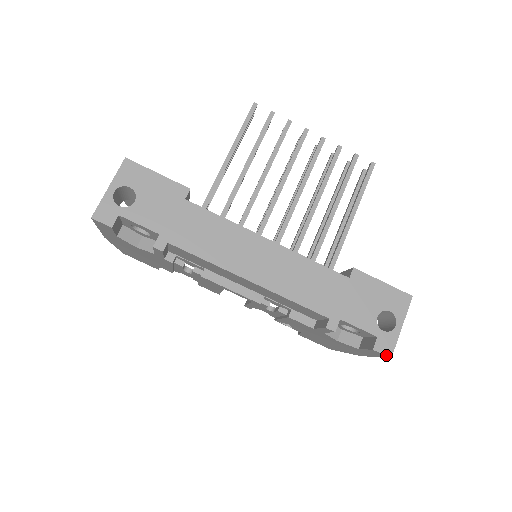
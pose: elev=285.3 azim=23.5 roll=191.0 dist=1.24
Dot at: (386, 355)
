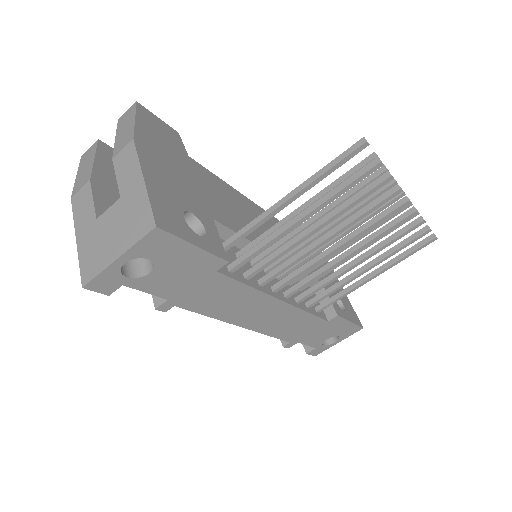
Dot at: (313, 355)
